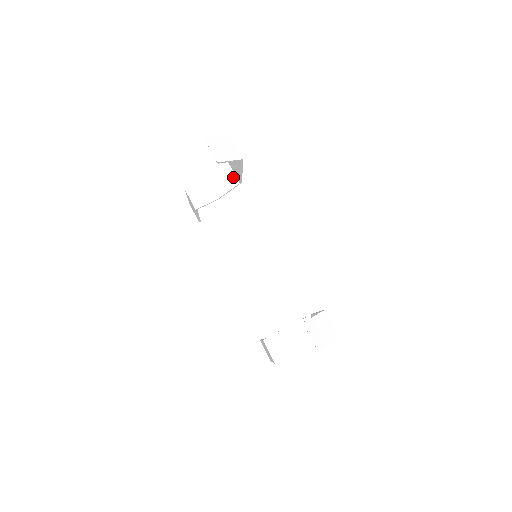
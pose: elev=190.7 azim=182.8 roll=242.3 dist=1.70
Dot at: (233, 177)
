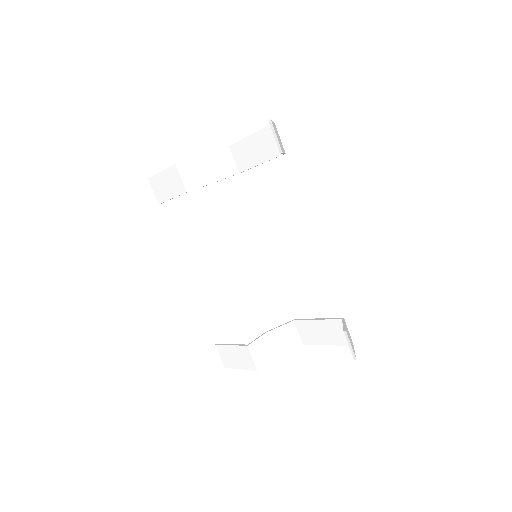
Dot at: (232, 164)
